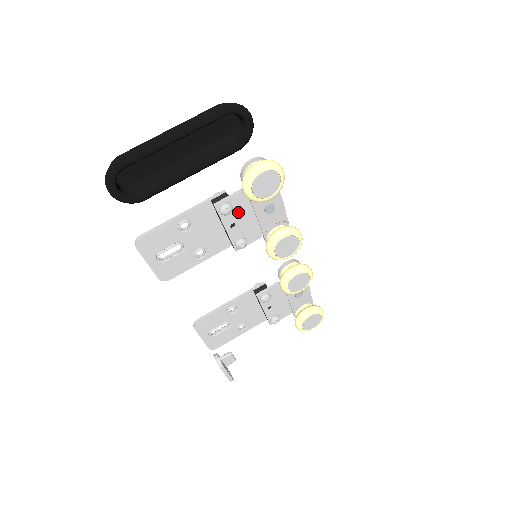
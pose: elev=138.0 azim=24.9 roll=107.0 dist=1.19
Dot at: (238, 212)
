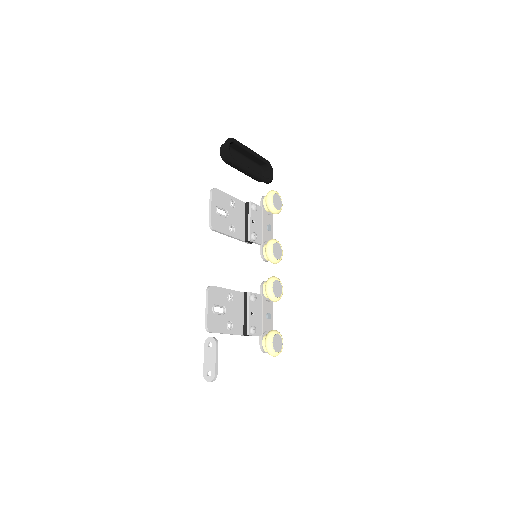
Dot at: (257, 216)
